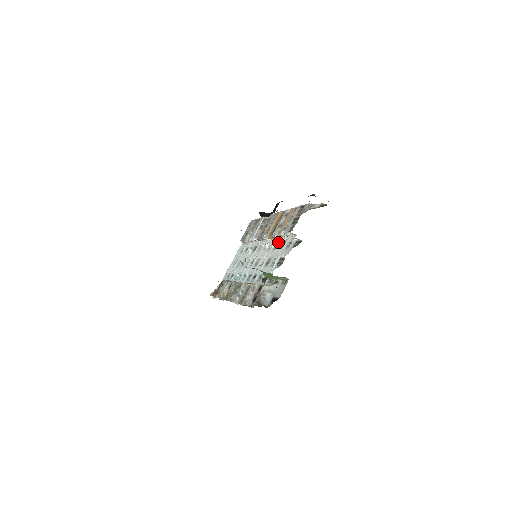
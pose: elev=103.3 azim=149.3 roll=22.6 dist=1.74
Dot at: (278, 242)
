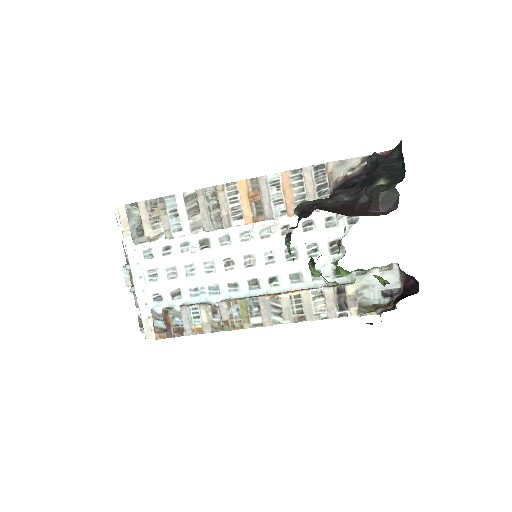
Dot at: (284, 224)
